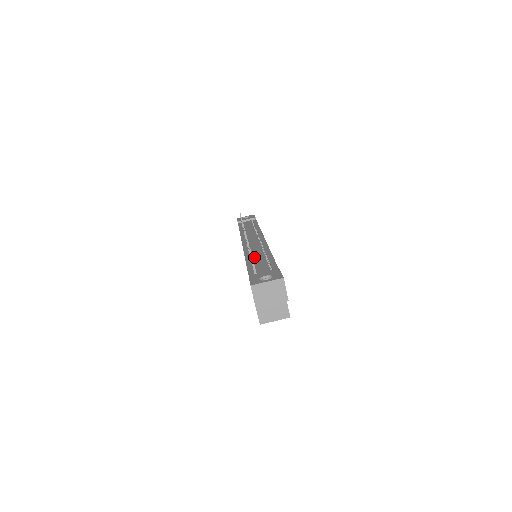
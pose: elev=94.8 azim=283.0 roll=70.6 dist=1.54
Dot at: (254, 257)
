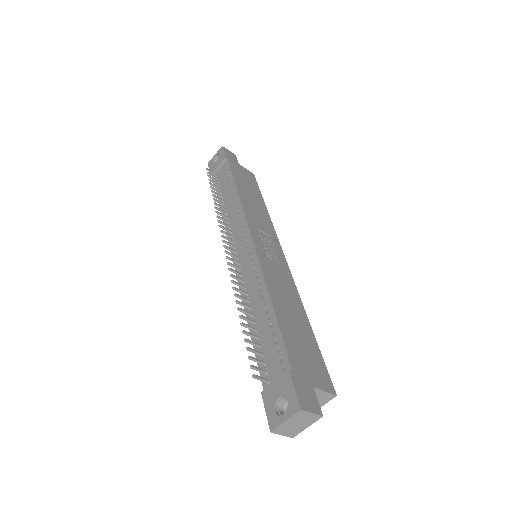
Dot at: (254, 311)
